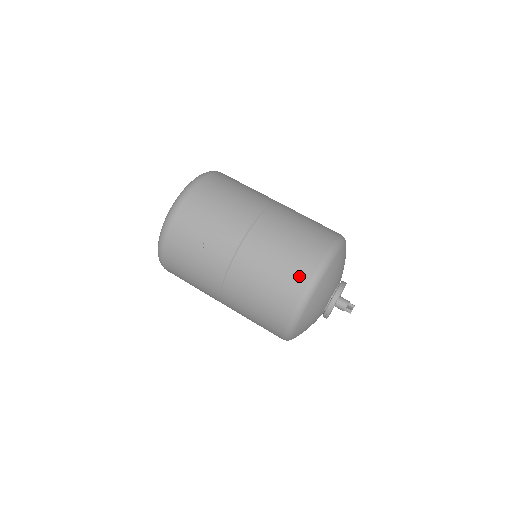
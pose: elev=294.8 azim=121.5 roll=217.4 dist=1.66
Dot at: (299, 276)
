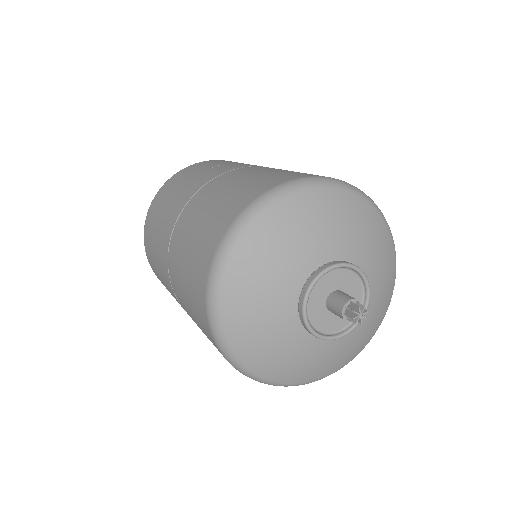
Dot at: (311, 174)
